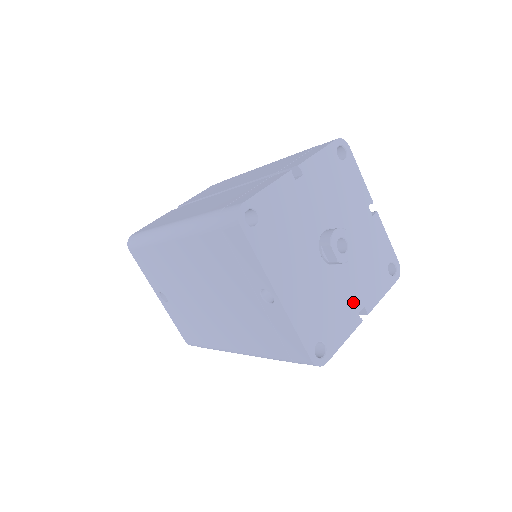
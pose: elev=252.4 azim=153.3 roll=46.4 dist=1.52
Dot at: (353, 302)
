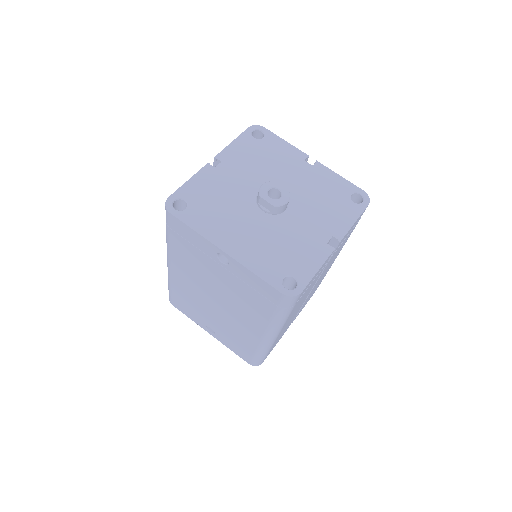
Dot at: (316, 236)
